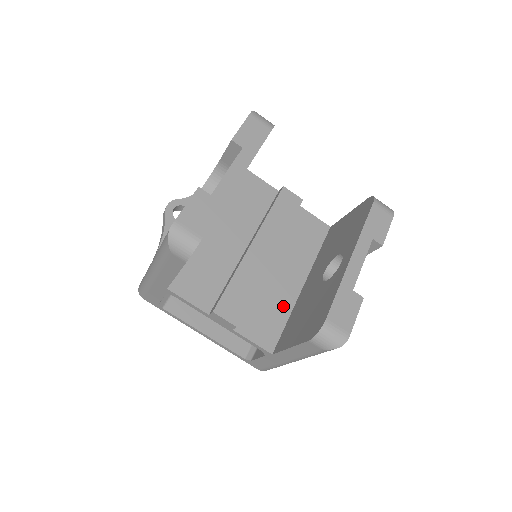
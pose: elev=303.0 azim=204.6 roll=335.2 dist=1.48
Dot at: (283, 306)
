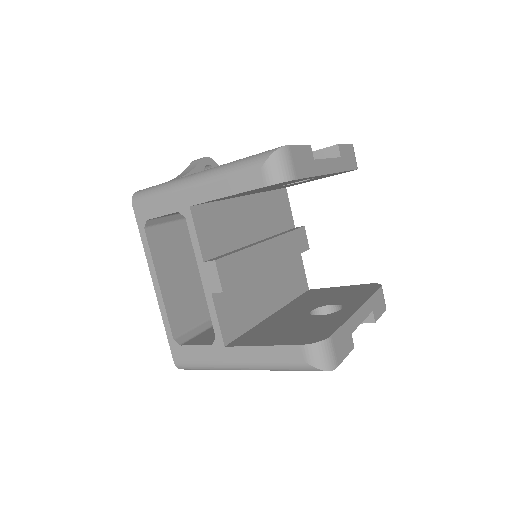
Dot at: (253, 314)
